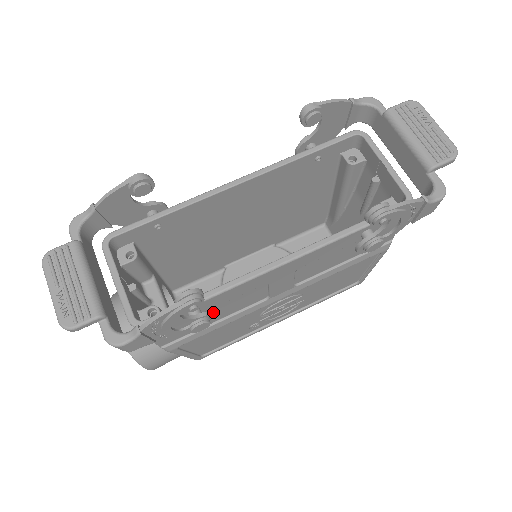
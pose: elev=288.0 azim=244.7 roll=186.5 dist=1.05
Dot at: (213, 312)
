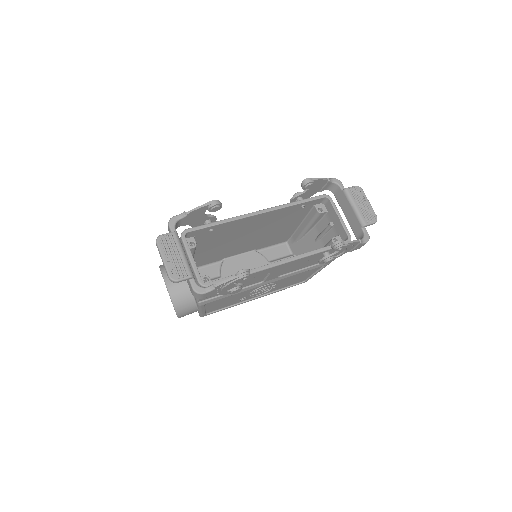
Dot at: occluded
